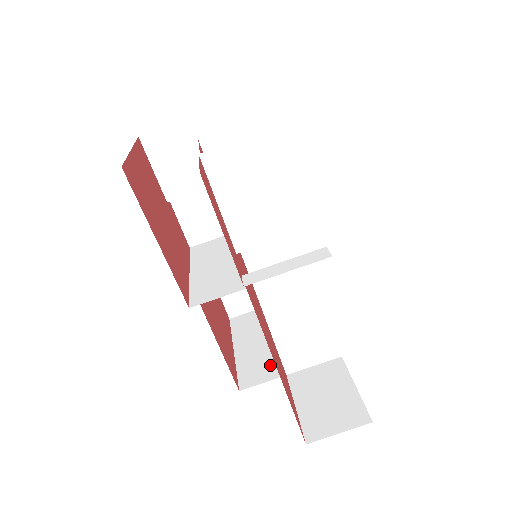
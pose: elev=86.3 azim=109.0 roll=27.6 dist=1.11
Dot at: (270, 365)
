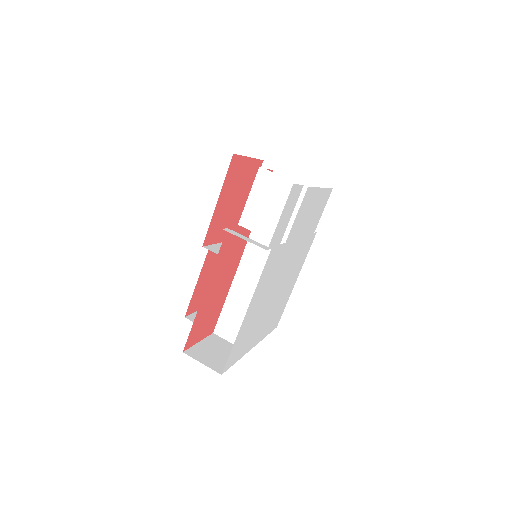
Dot at: occluded
